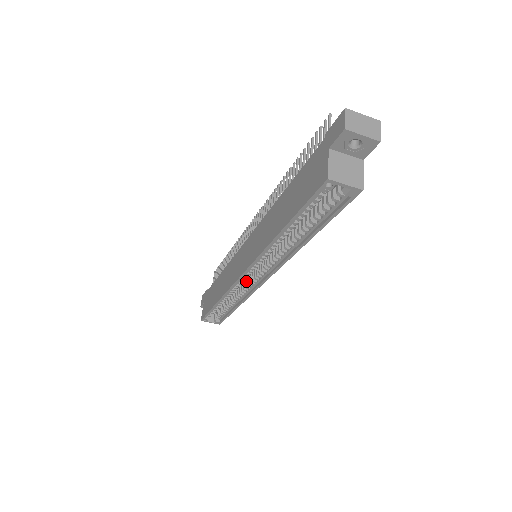
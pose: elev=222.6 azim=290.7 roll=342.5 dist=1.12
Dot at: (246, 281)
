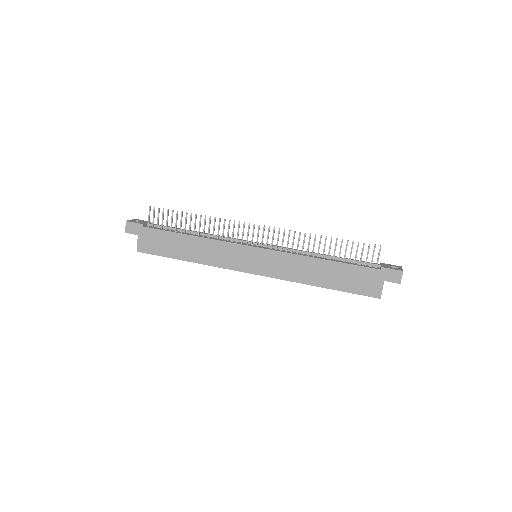
Dot at: occluded
